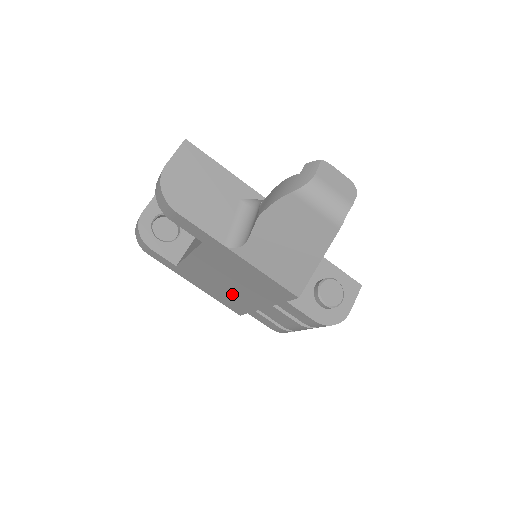
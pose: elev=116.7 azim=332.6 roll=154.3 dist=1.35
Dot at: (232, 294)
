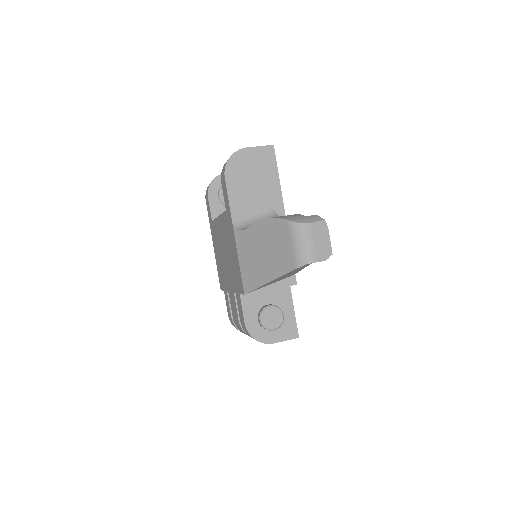
Dot at: (223, 267)
